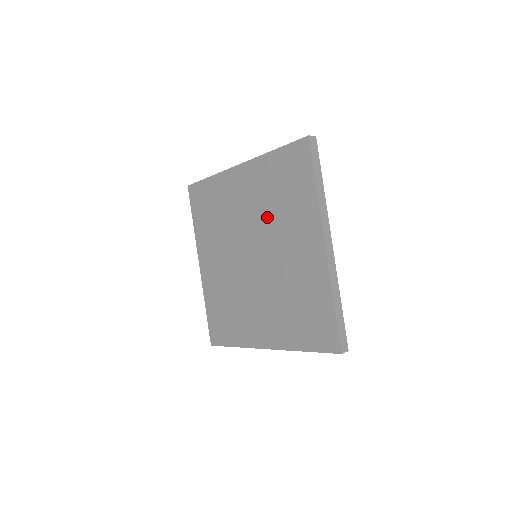
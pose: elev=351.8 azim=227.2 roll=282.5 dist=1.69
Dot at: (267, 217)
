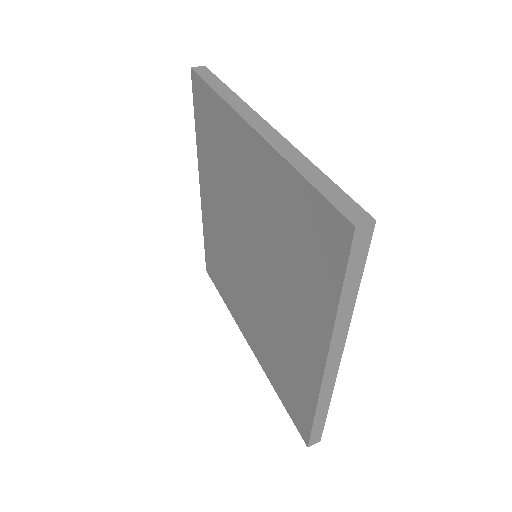
Dot at: (271, 245)
